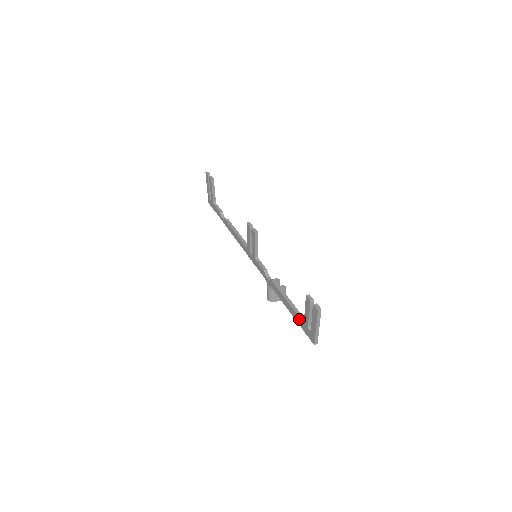
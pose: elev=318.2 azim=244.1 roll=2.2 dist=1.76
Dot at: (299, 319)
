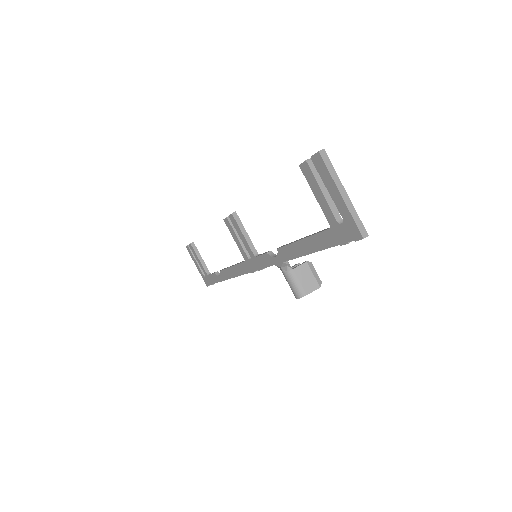
Dot at: (325, 235)
